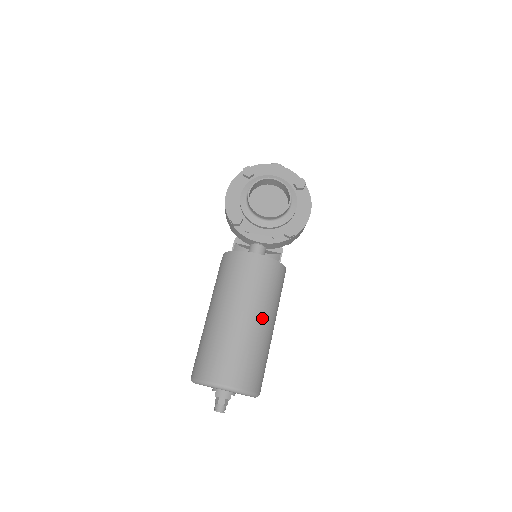
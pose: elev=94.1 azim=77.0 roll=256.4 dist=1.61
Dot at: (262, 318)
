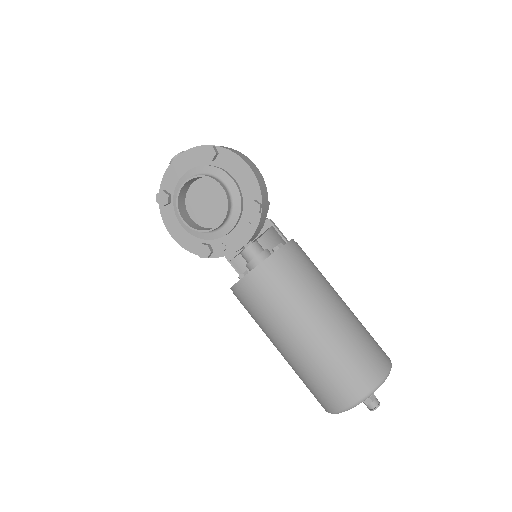
Dot at: (318, 317)
